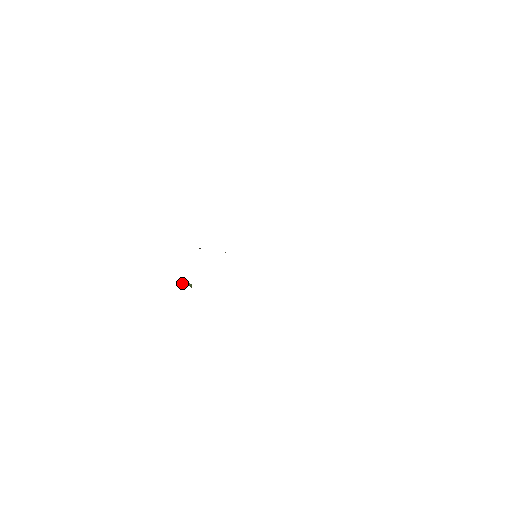
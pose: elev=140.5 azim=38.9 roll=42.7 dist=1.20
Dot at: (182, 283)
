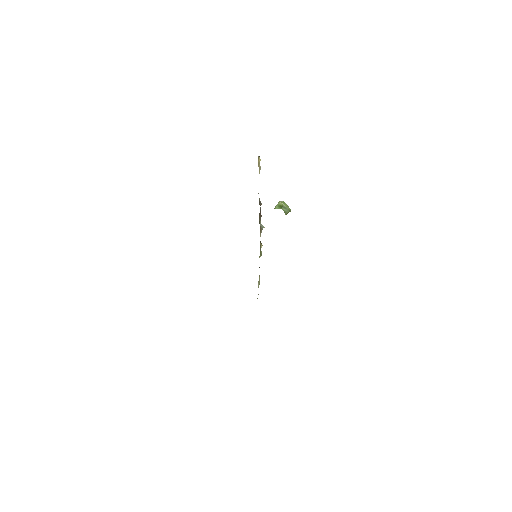
Dot at: (275, 208)
